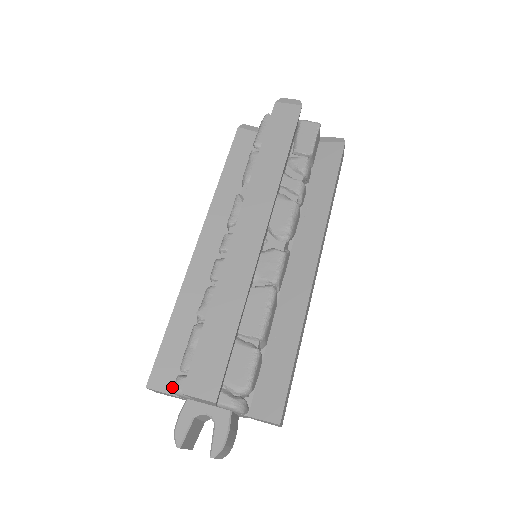
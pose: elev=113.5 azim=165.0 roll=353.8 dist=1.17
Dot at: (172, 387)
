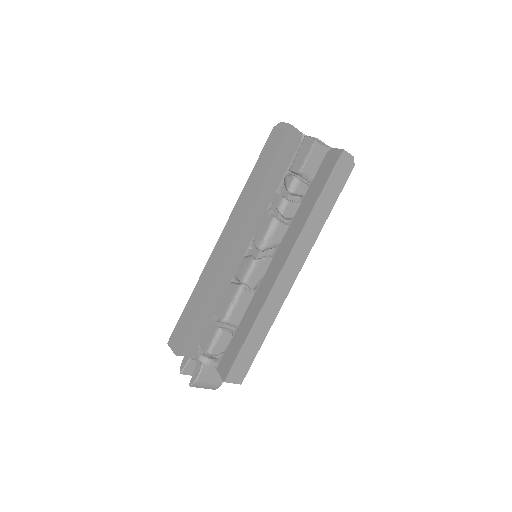
Dot at: occluded
